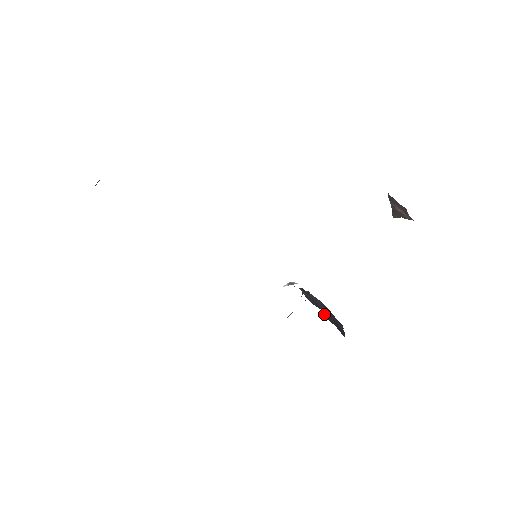
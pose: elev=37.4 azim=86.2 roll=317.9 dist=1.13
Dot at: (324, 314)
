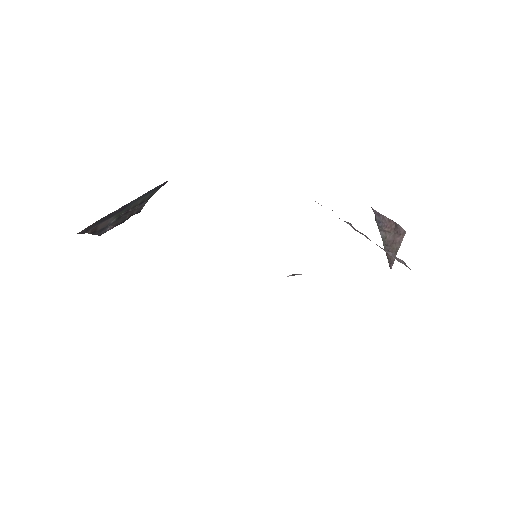
Dot at: occluded
